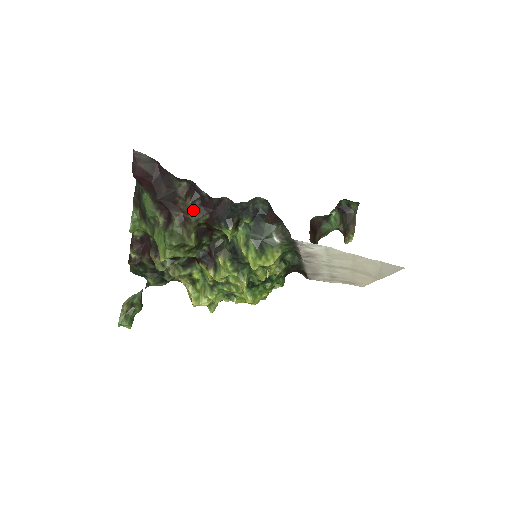
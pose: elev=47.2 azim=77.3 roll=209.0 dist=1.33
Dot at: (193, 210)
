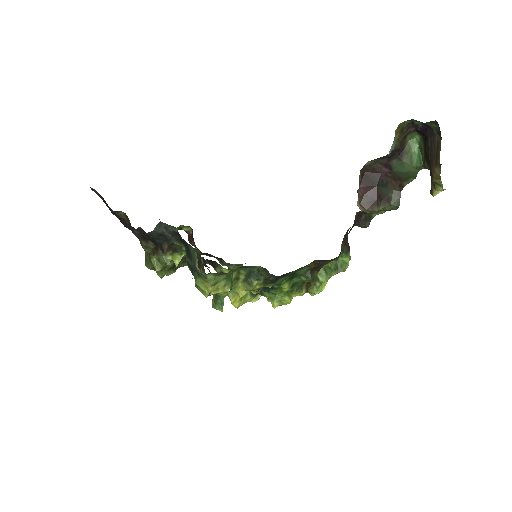
Dot at: (139, 238)
